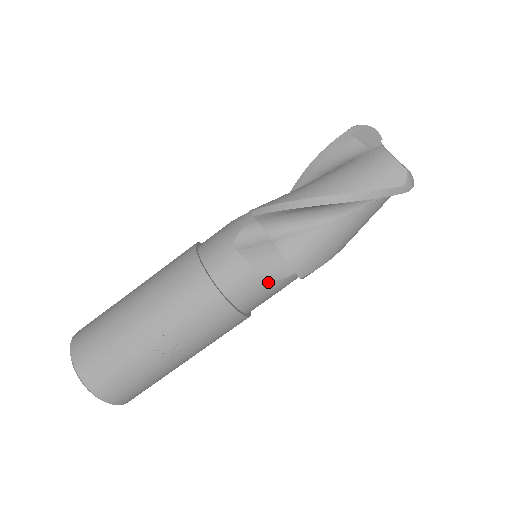
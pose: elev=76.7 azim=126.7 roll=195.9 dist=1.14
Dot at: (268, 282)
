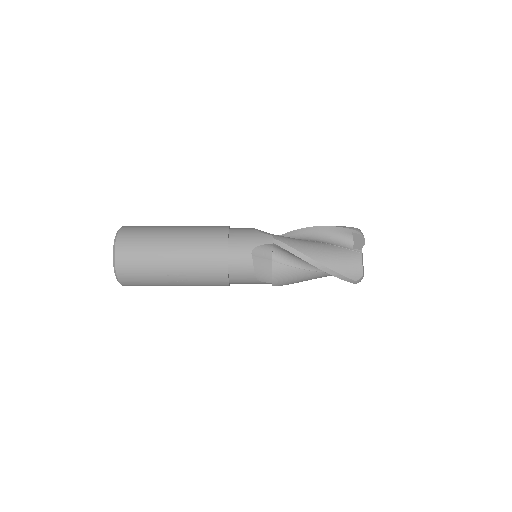
Dot at: (256, 280)
